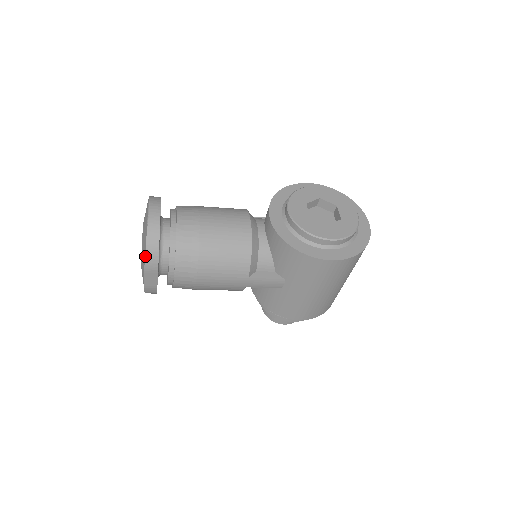
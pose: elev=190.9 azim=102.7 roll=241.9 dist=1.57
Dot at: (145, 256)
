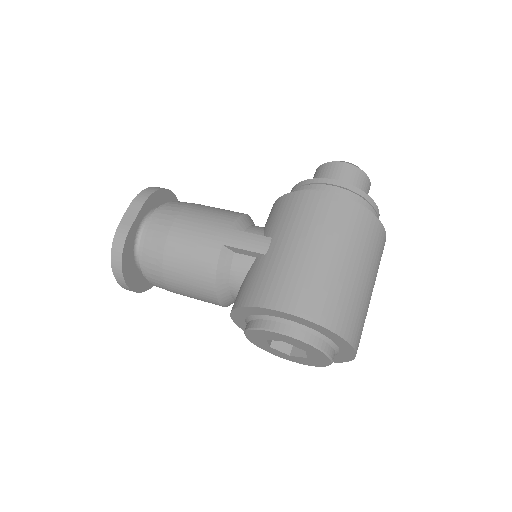
Dot at: occluded
